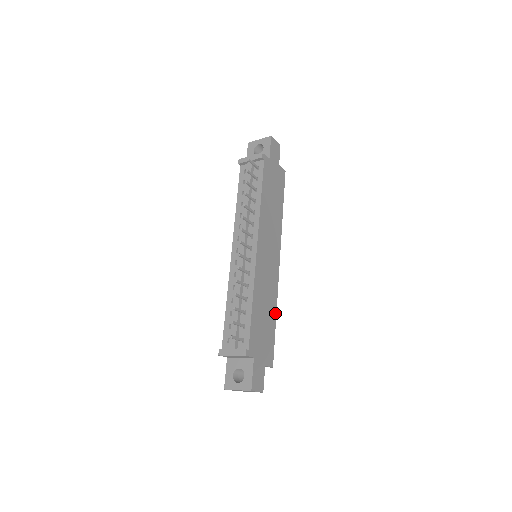
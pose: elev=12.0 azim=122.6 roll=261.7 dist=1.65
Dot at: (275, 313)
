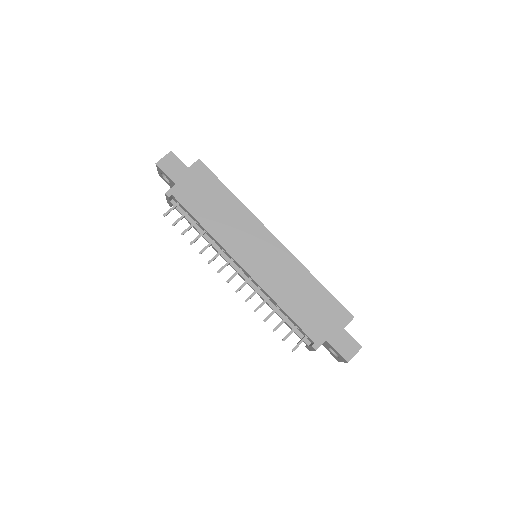
Dot at: (313, 279)
